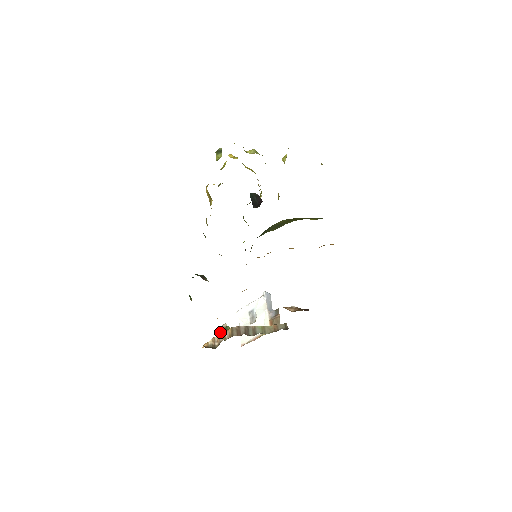
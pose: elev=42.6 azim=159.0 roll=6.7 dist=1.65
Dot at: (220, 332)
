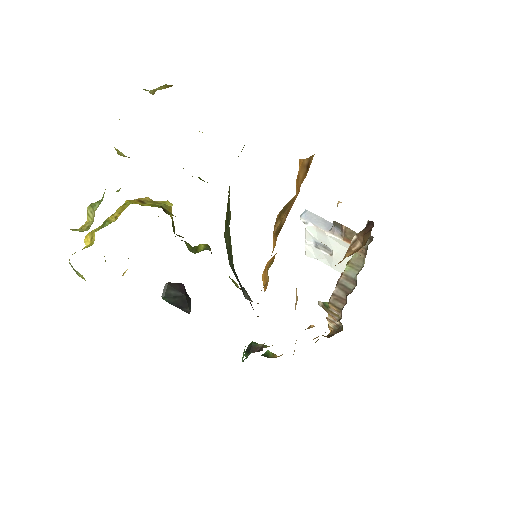
Dot at: occluded
